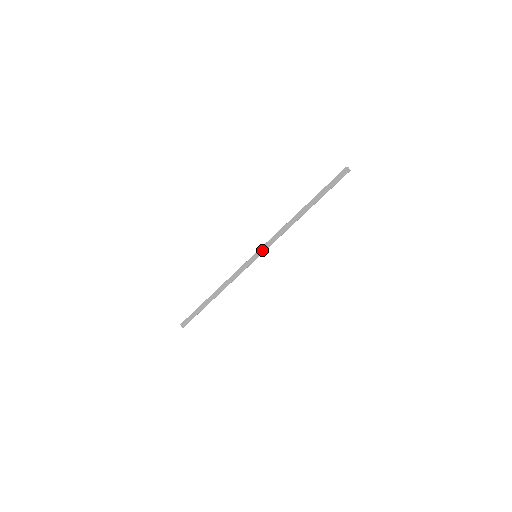
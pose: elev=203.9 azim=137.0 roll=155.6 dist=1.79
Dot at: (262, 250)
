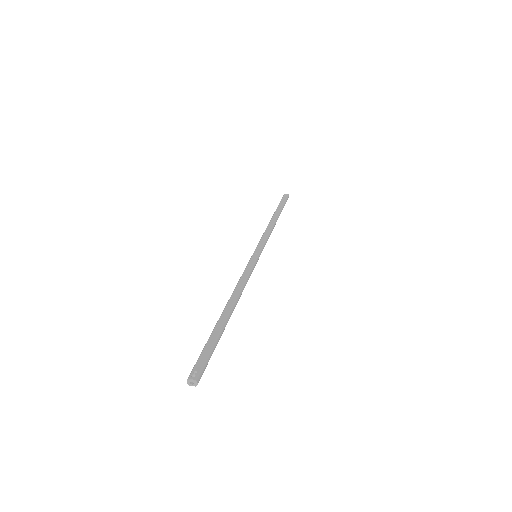
Dot at: (261, 247)
